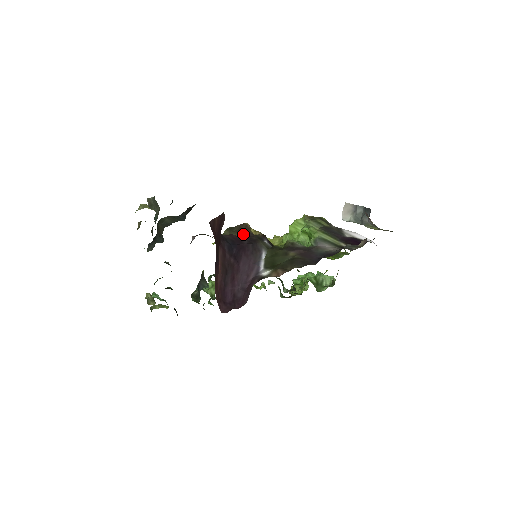
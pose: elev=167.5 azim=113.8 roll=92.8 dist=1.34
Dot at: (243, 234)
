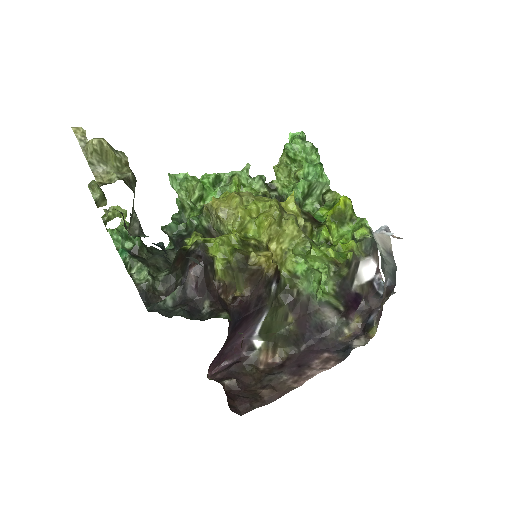
Dot at: (253, 291)
